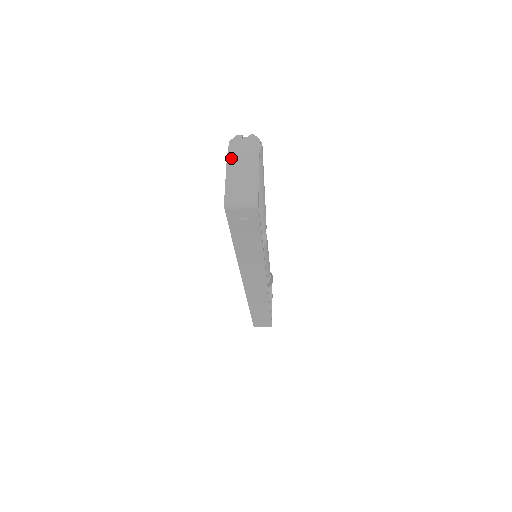
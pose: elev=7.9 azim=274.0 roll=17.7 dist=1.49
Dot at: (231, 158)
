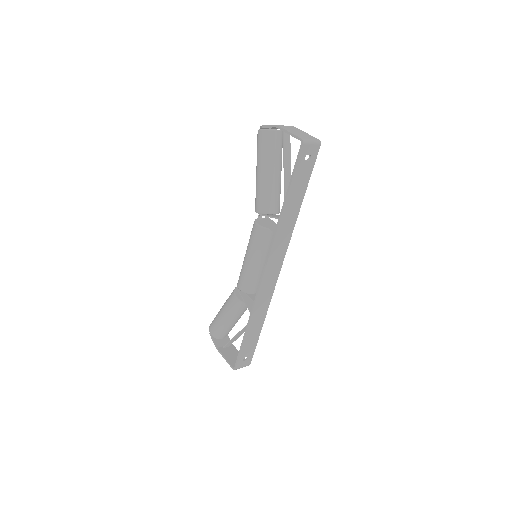
Dot at: (279, 125)
